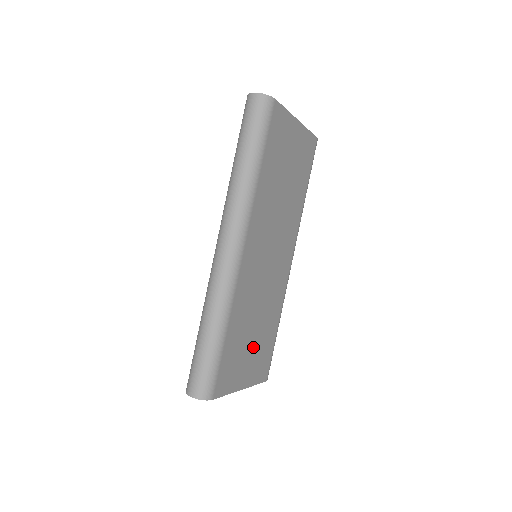
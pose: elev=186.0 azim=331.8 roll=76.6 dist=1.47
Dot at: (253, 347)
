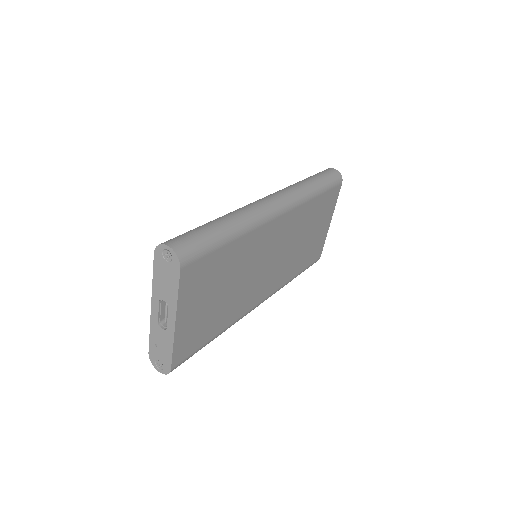
Dot at: (209, 304)
